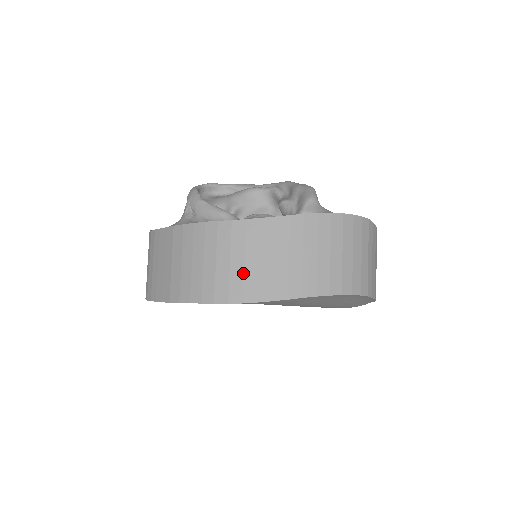
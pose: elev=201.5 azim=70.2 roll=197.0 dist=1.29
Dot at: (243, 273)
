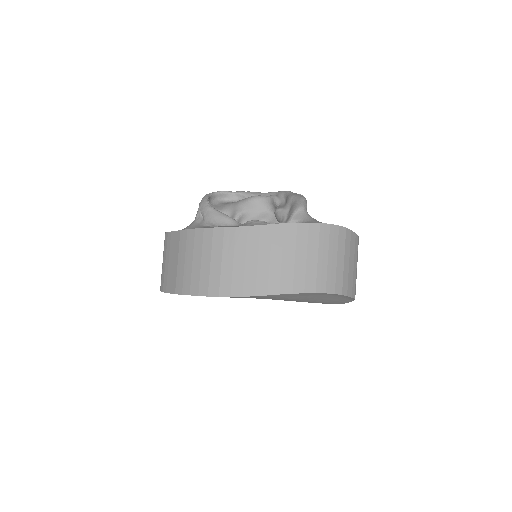
Dot at: (232, 272)
